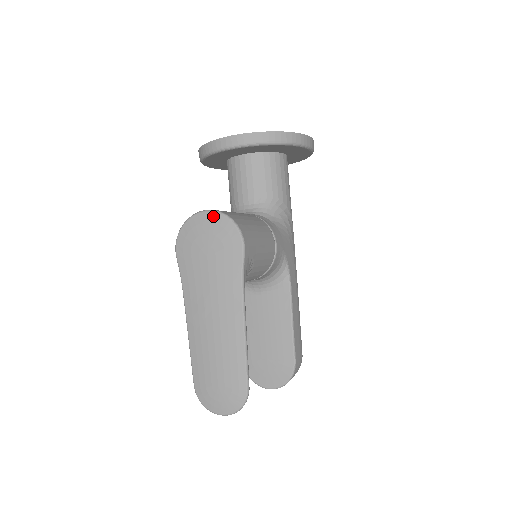
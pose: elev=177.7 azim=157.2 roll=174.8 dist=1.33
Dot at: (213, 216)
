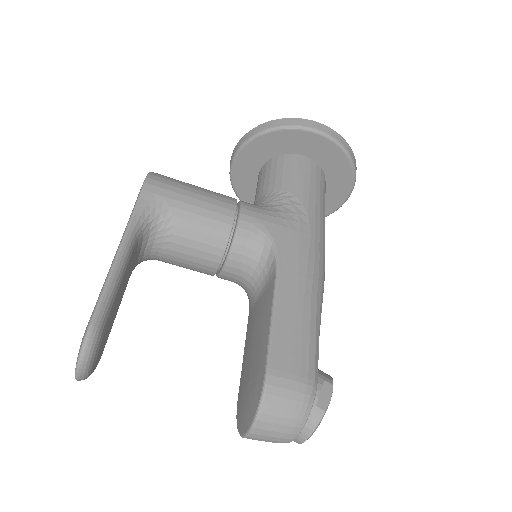
Dot at: occluded
